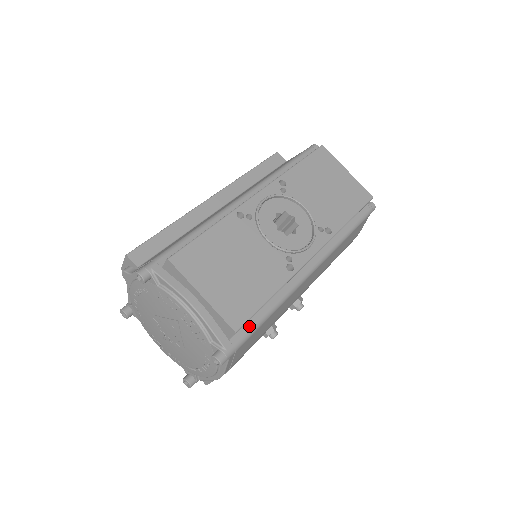
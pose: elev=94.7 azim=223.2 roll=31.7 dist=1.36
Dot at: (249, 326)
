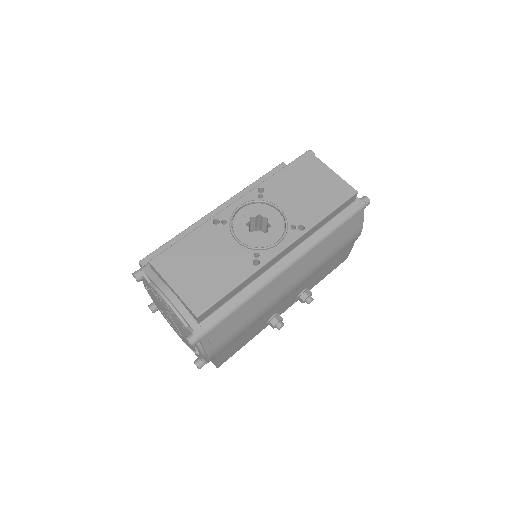
Dot at: (219, 313)
